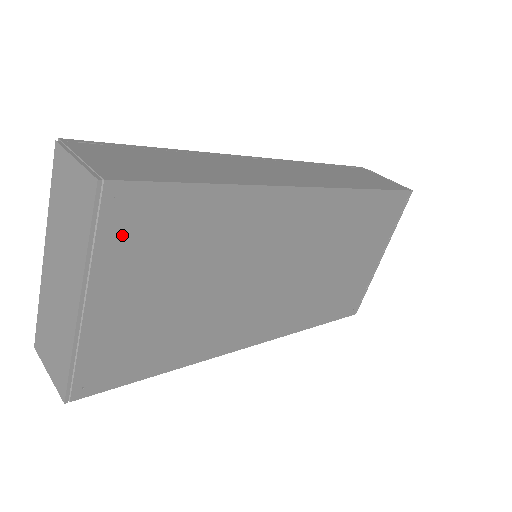
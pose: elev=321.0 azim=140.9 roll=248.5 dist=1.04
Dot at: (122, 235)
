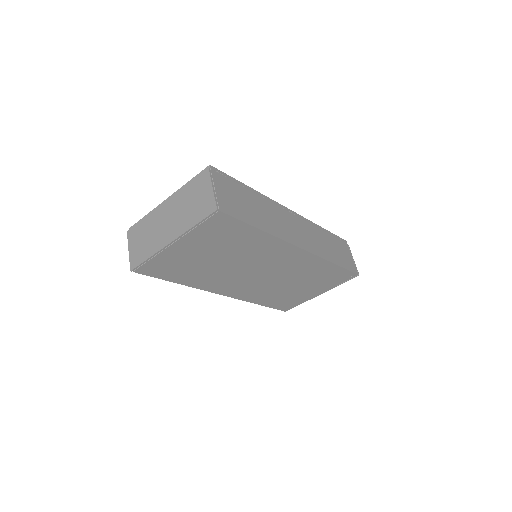
Dot at: (209, 229)
